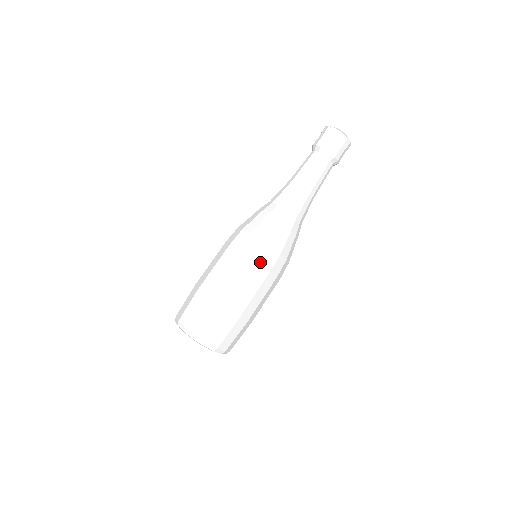
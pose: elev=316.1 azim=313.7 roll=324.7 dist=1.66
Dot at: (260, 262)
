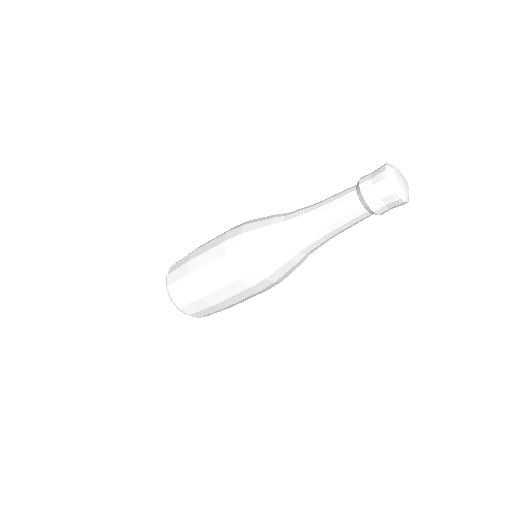
Dot at: (232, 265)
